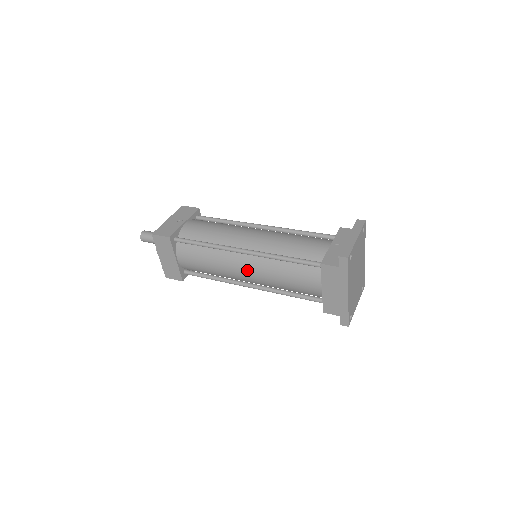
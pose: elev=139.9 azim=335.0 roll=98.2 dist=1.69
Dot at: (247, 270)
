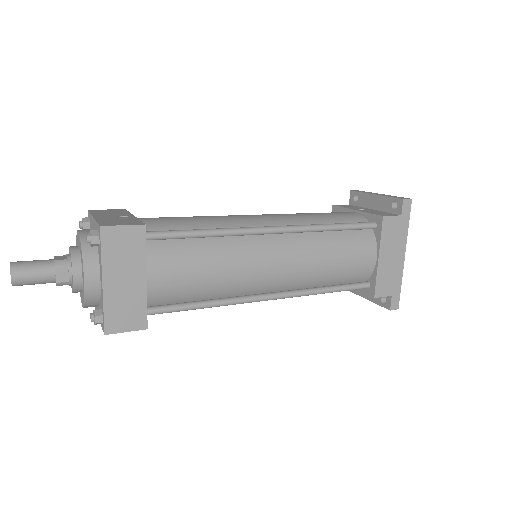
Dot at: (281, 260)
